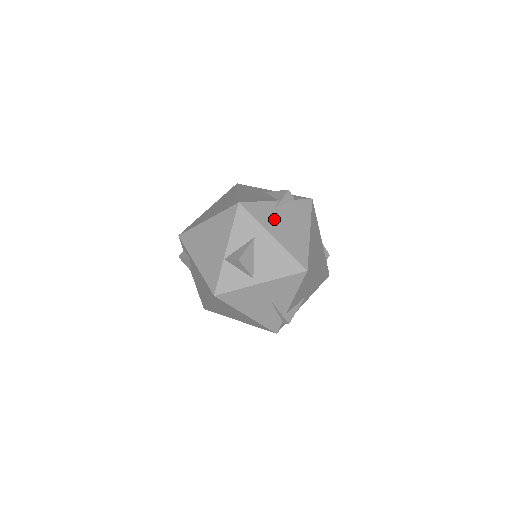
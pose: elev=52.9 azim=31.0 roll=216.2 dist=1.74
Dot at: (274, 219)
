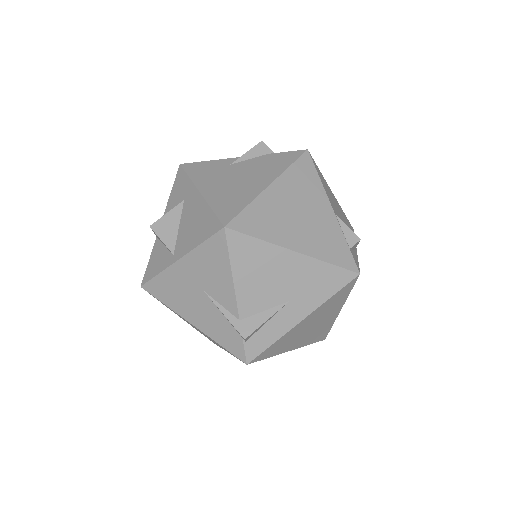
Dot at: (218, 175)
